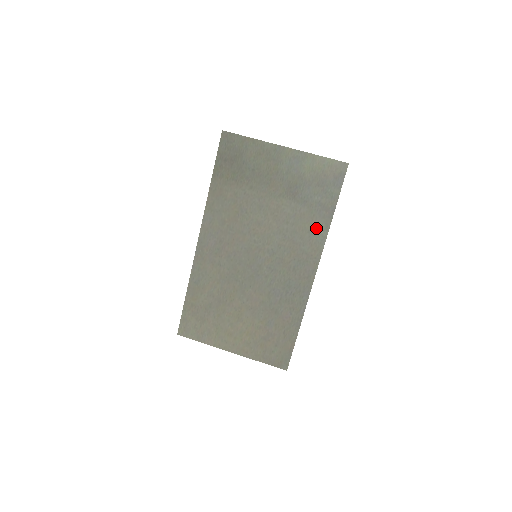
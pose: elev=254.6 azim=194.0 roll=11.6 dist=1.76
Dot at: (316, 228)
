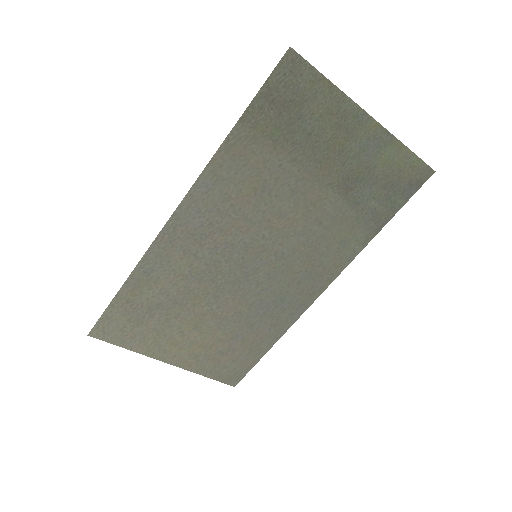
Dot at: (352, 240)
